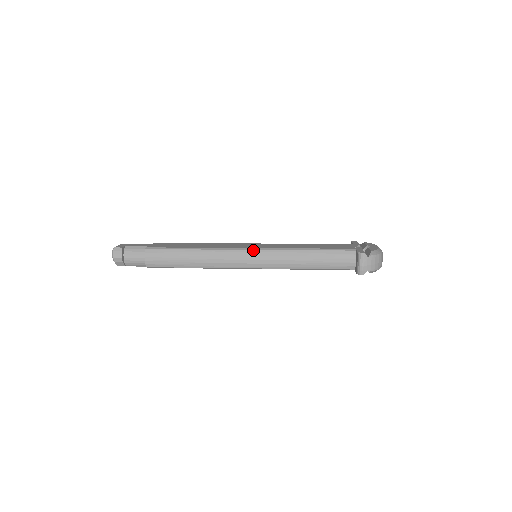
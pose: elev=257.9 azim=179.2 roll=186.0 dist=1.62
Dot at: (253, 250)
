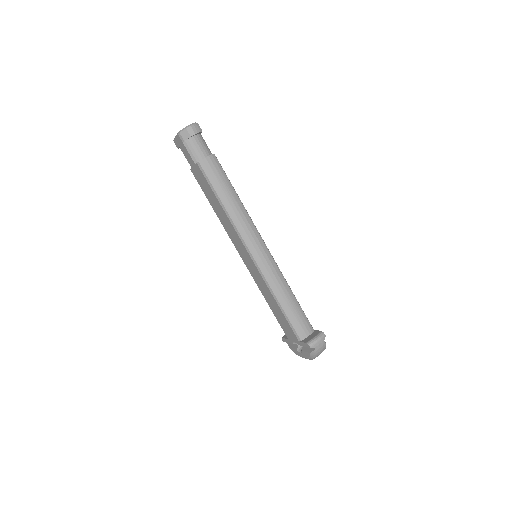
Dot at: (268, 249)
